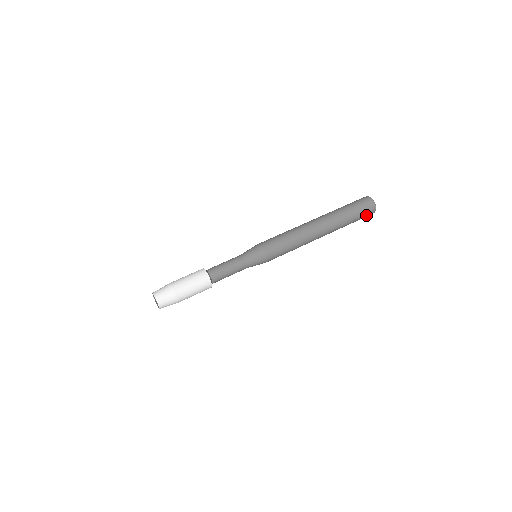
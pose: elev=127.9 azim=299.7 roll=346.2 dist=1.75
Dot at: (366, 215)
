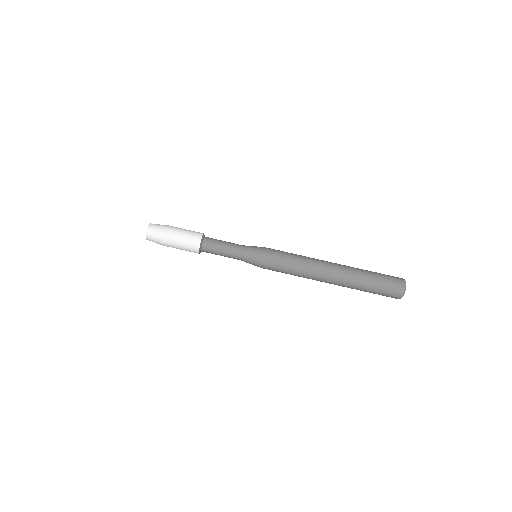
Dot at: (388, 296)
